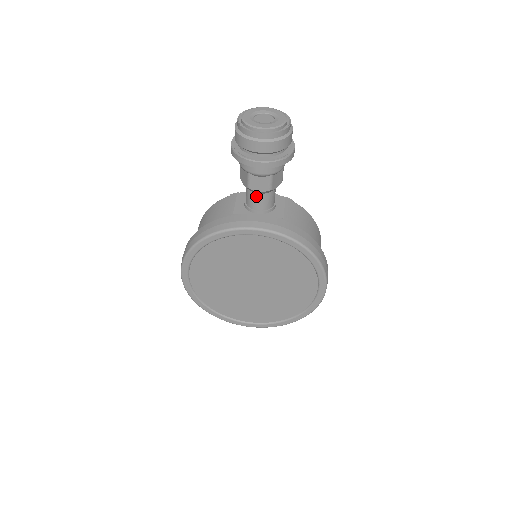
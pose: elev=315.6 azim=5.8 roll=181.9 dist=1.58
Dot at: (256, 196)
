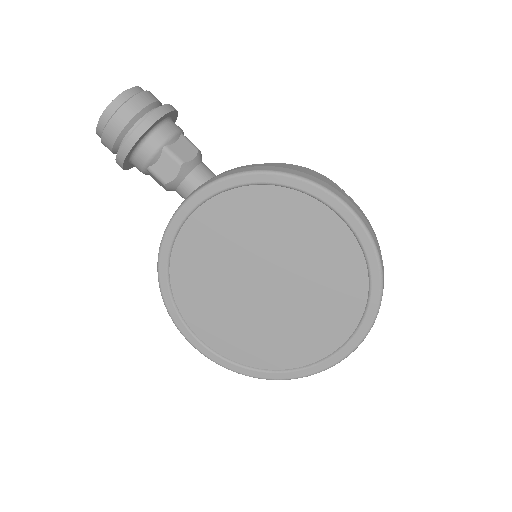
Dot at: (184, 187)
